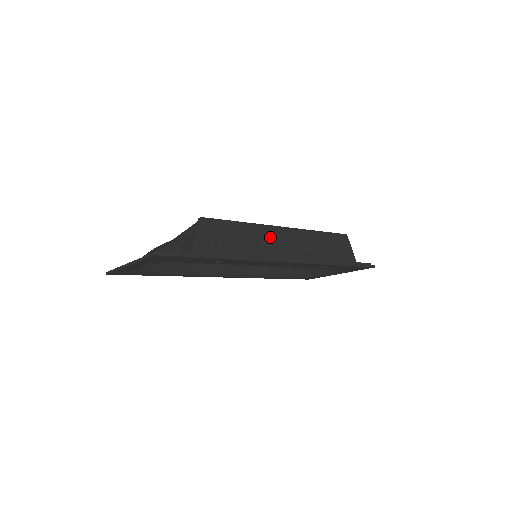
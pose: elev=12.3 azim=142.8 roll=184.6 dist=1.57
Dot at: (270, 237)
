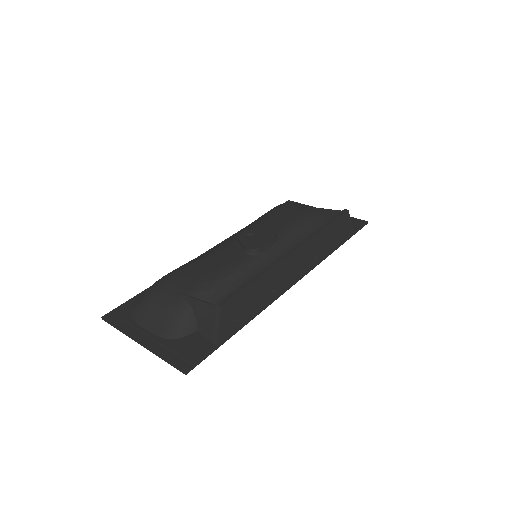
Dot at: (283, 272)
